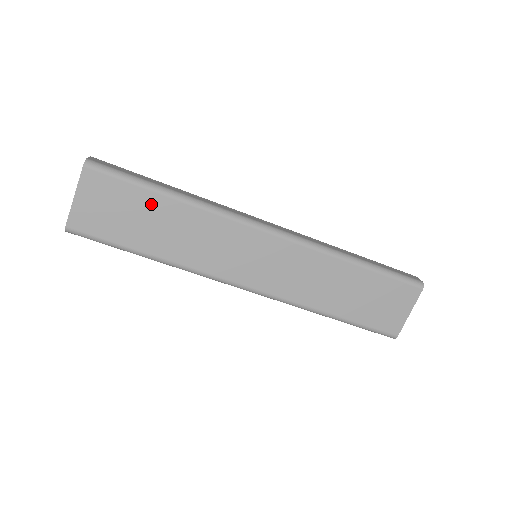
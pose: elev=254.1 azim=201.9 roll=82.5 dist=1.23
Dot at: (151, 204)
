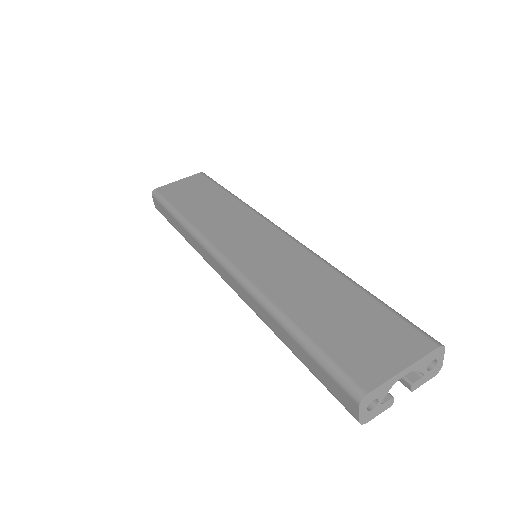
Dot at: (215, 194)
